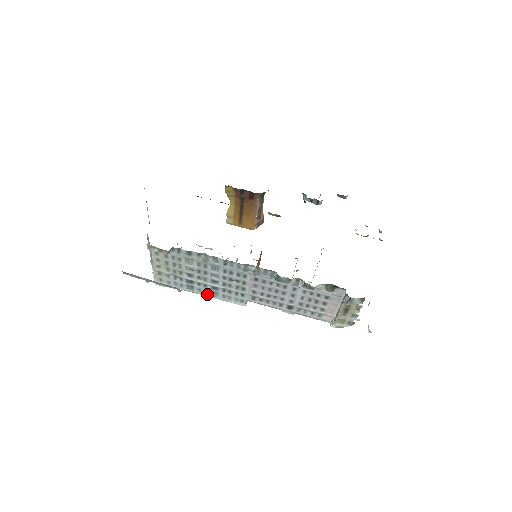
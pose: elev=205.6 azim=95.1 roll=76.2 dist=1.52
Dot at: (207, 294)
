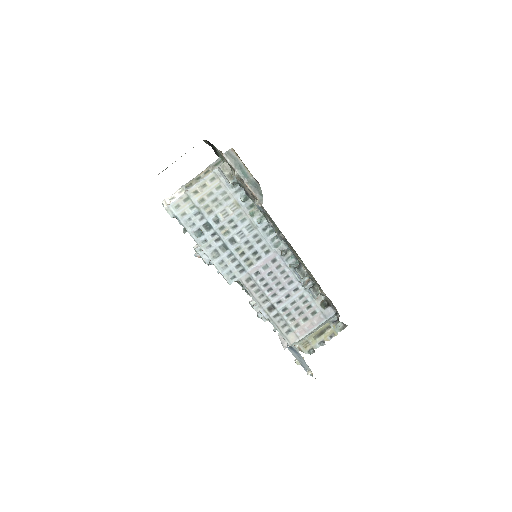
Dot at: (207, 250)
